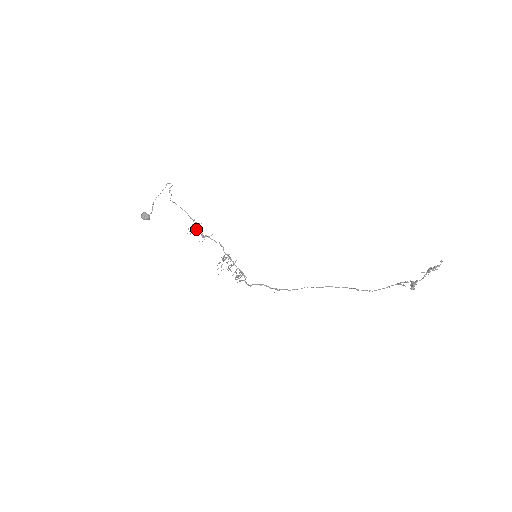
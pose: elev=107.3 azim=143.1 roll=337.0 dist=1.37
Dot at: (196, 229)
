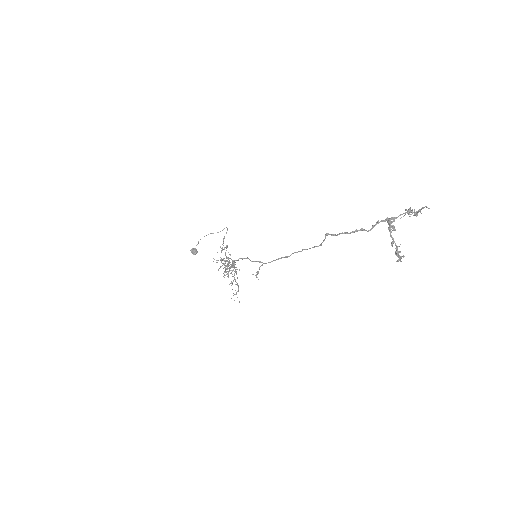
Dot at: occluded
